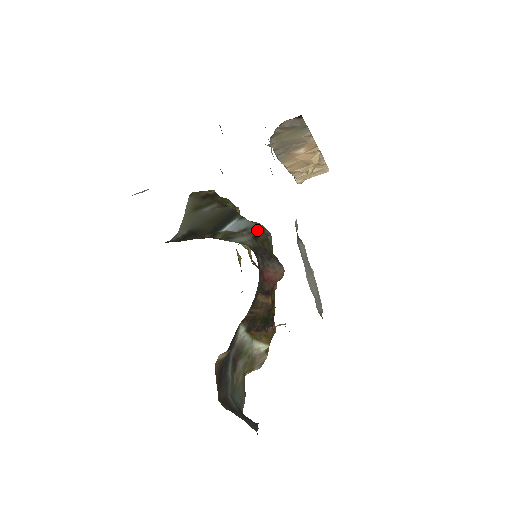
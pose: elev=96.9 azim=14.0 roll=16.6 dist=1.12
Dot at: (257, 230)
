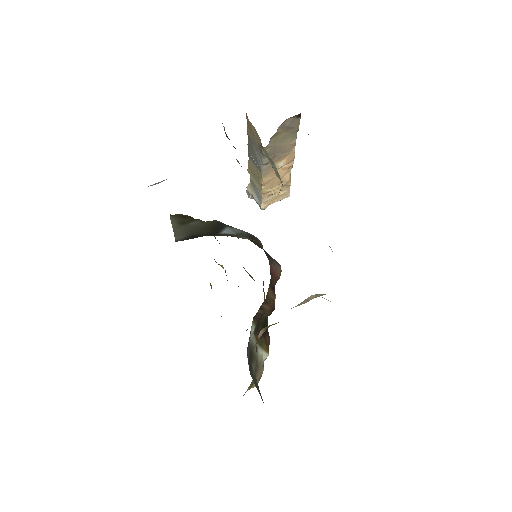
Dot at: (250, 236)
